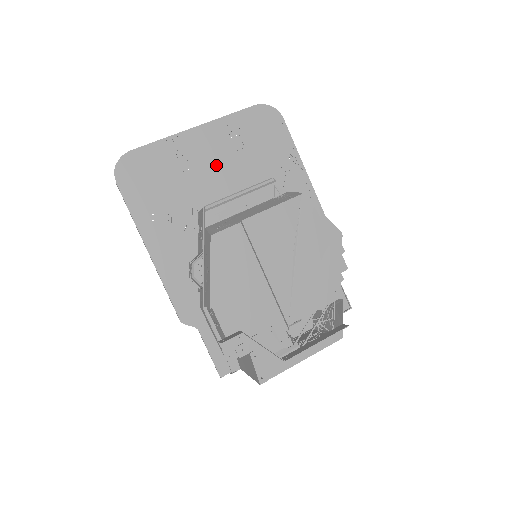
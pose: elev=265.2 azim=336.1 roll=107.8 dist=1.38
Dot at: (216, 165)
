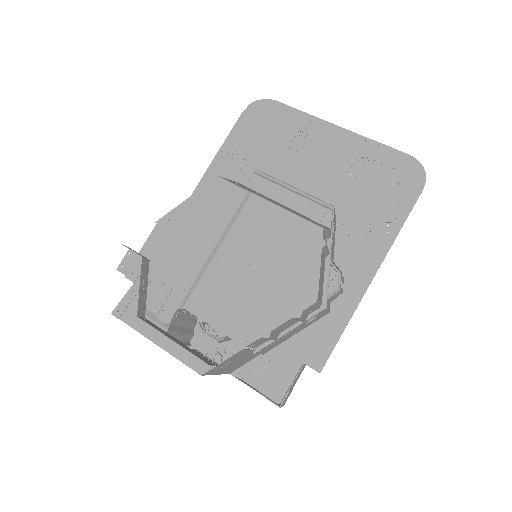
Dot at: (320, 167)
